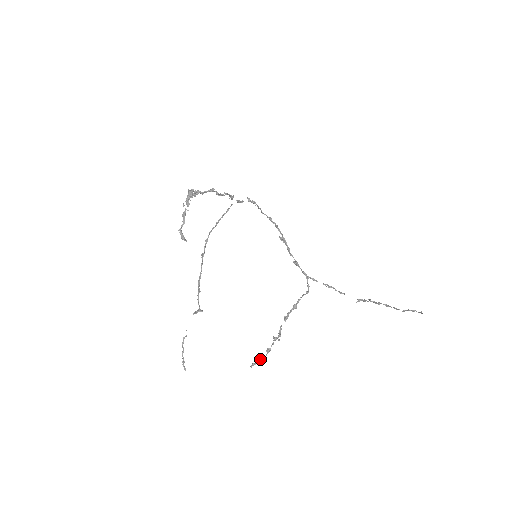
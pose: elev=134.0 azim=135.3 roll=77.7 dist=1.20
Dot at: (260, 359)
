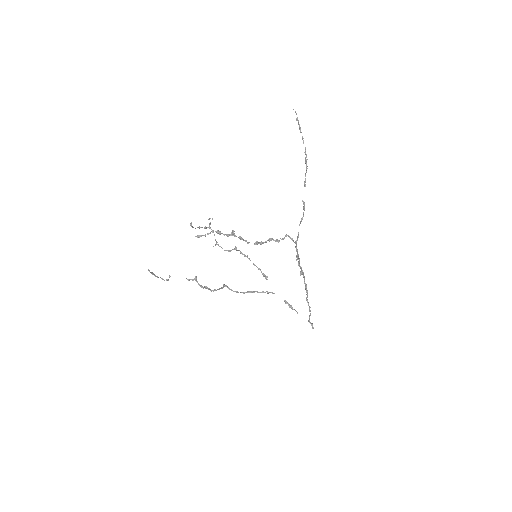
Dot at: occluded
